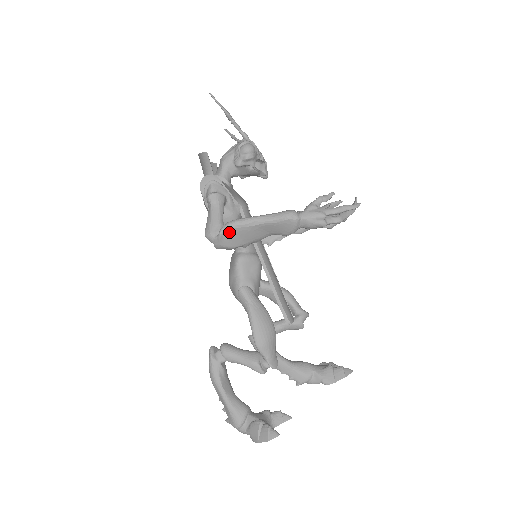
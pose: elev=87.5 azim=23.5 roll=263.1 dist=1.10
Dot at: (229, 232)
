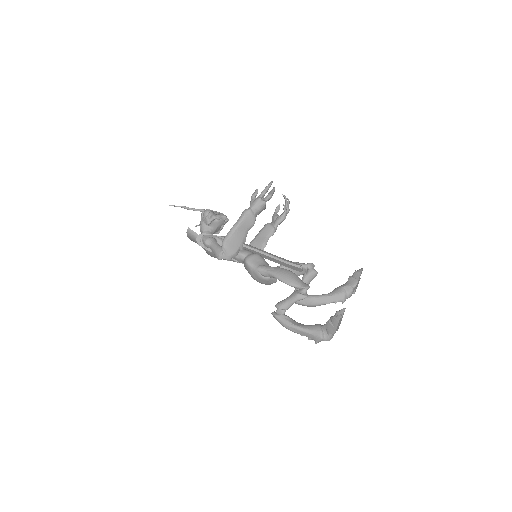
Dot at: (226, 245)
